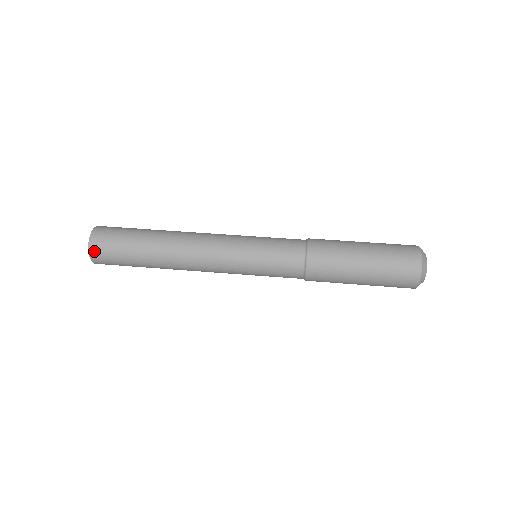
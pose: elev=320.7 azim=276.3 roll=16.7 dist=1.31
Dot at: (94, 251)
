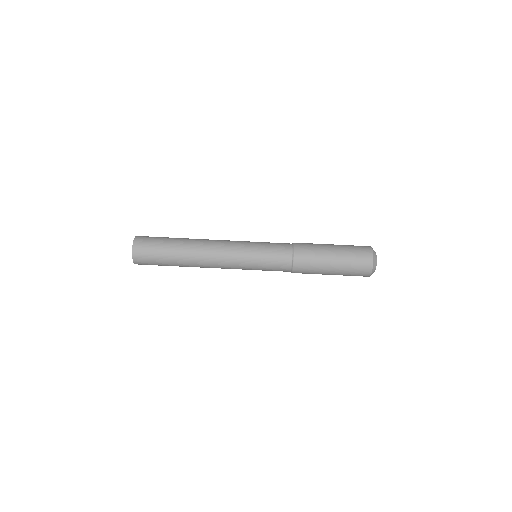
Dot at: (137, 259)
